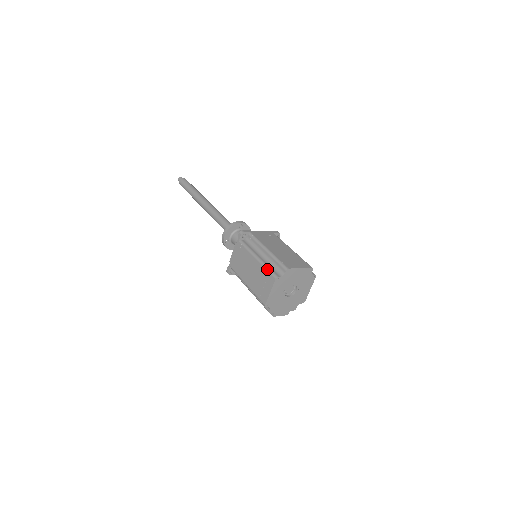
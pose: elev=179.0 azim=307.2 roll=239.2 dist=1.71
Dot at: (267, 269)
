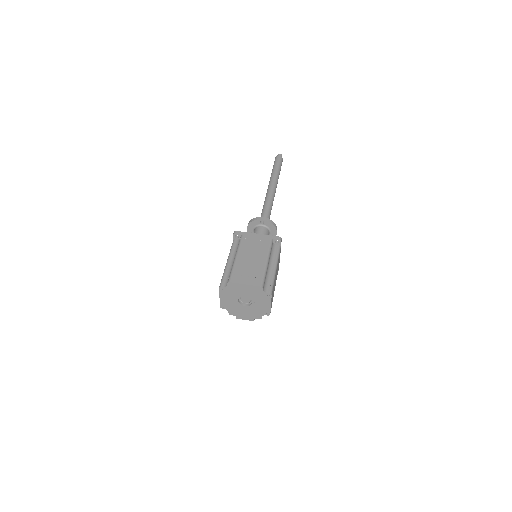
Dot at: (222, 276)
